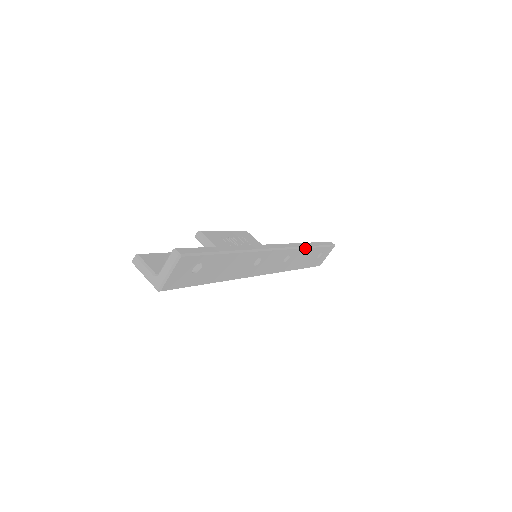
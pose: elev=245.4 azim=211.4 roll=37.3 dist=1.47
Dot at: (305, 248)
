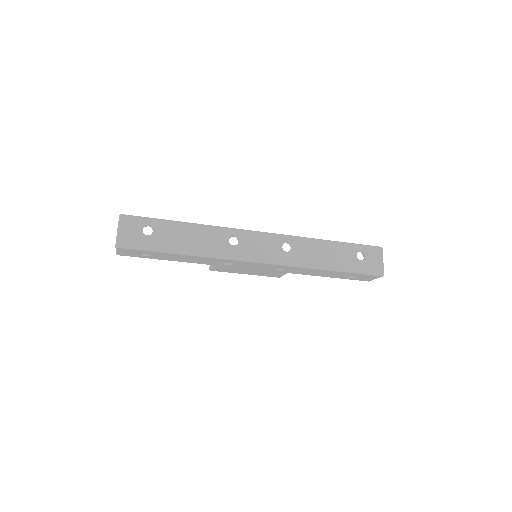
Dot at: (312, 239)
